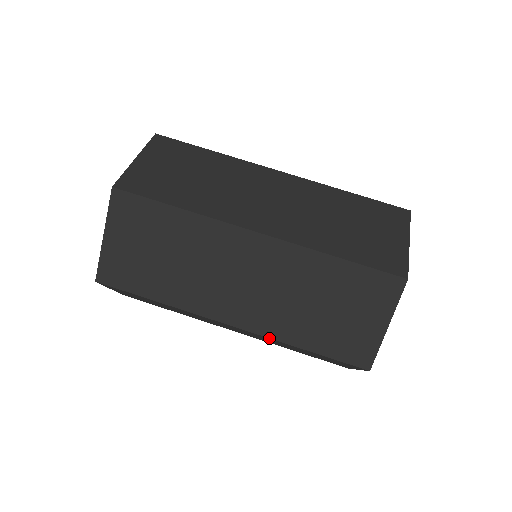
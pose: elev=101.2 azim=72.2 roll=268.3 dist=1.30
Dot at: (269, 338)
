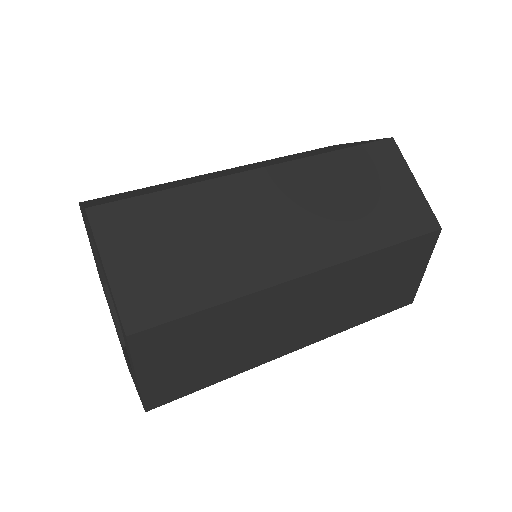
Dot at: (349, 261)
